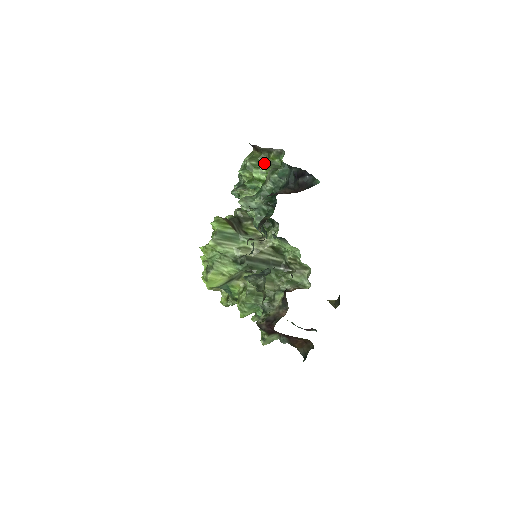
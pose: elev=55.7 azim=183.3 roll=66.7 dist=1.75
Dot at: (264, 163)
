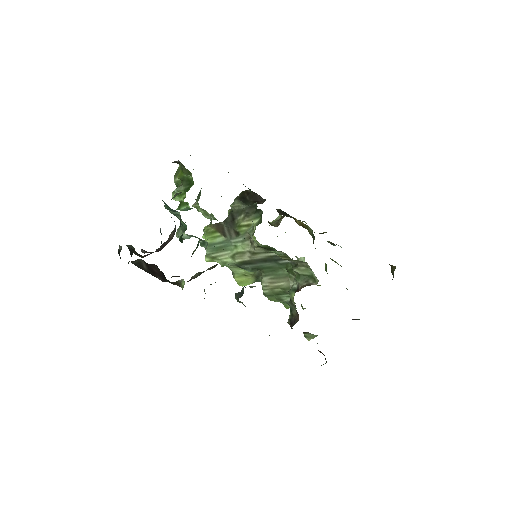
Dot at: (187, 174)
